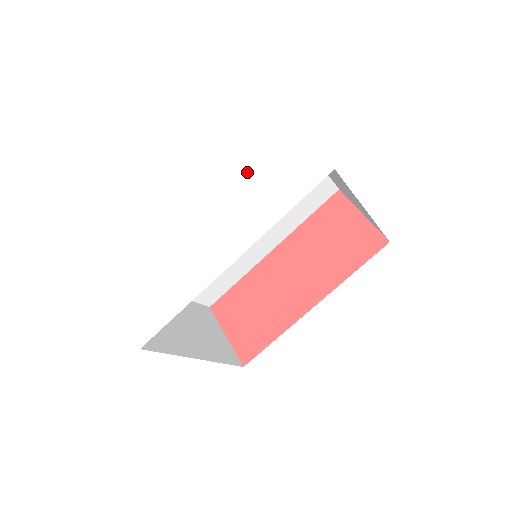
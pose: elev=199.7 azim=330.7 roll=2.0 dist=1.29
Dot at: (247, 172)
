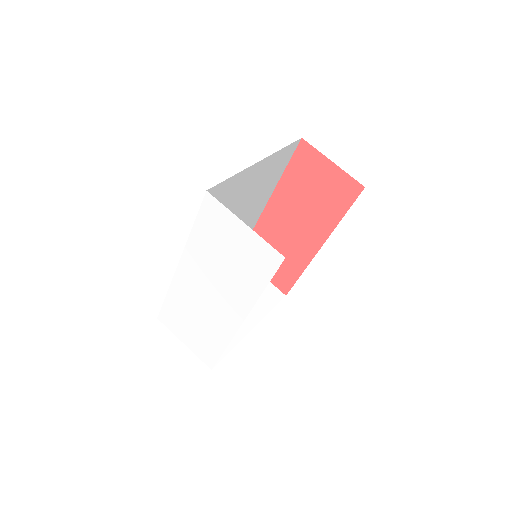
Dot at: (216, 252)
